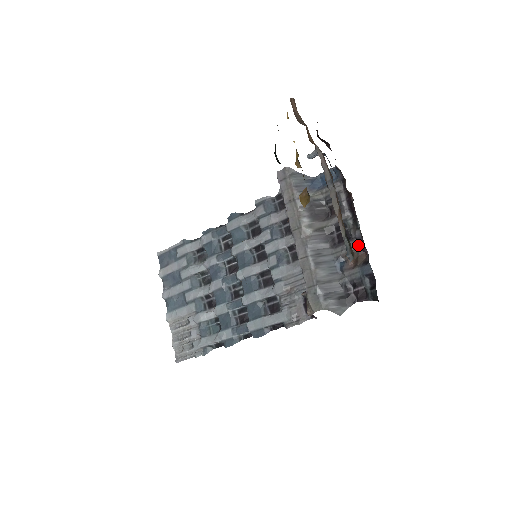
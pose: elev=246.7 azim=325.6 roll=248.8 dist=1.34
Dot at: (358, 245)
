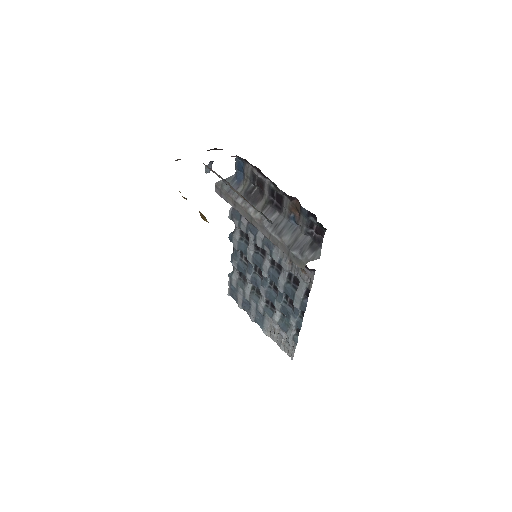
Dot at: (288, 198)
